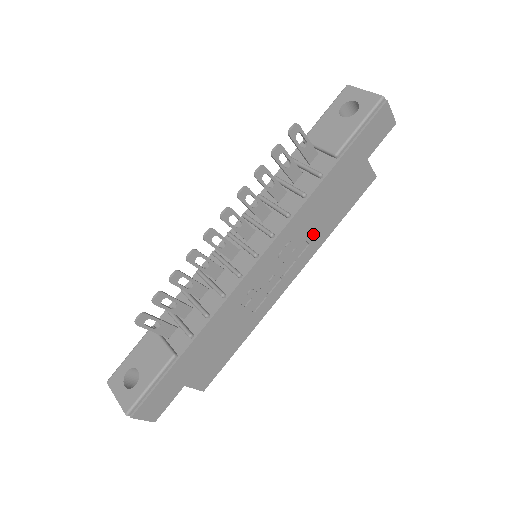
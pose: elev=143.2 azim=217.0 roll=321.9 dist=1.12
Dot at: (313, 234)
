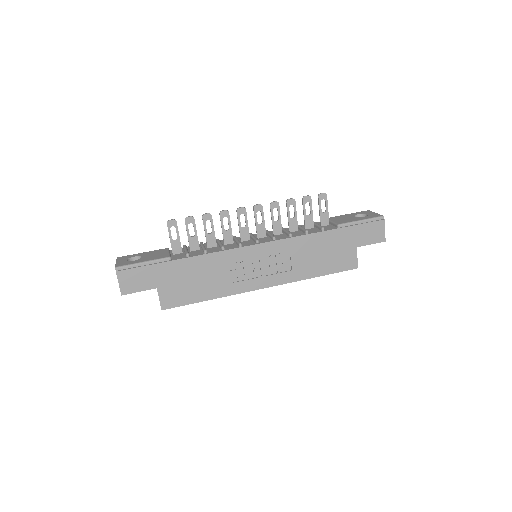
Dot at: (298, 265)
